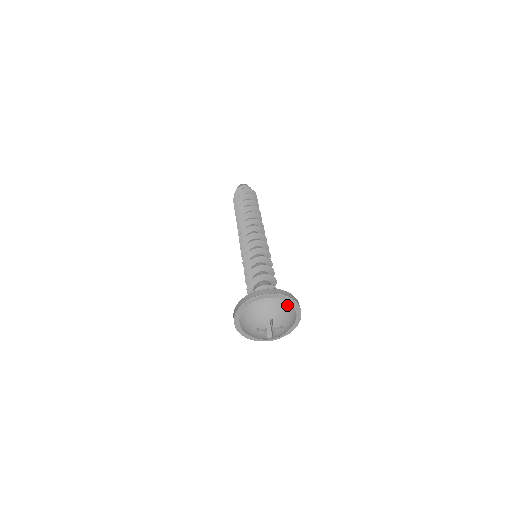
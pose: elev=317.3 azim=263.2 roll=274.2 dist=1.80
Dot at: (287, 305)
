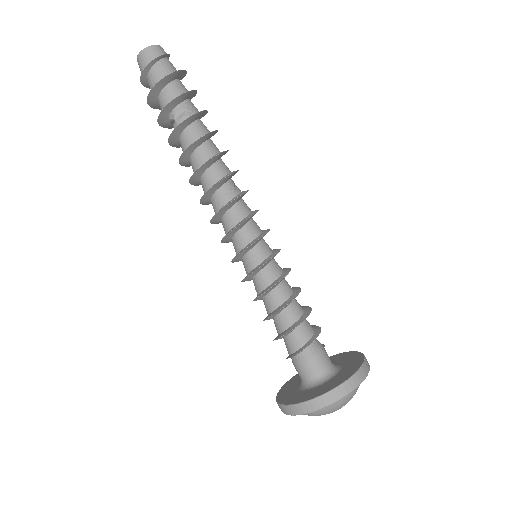
Dot at: occluded
